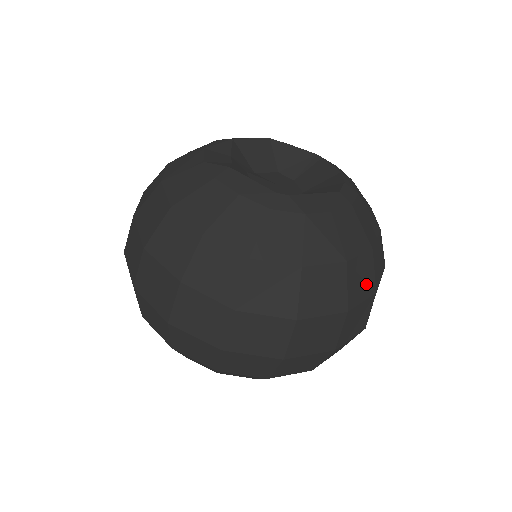
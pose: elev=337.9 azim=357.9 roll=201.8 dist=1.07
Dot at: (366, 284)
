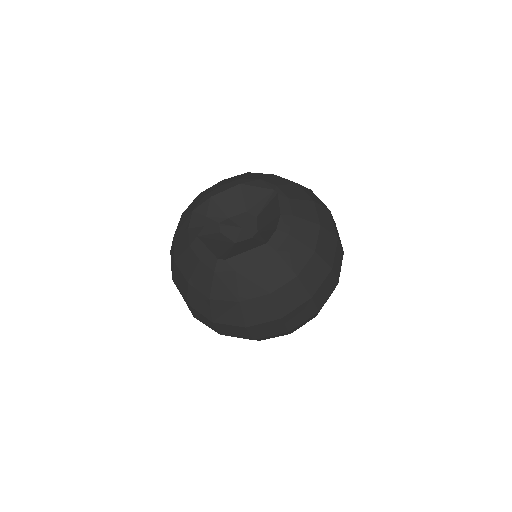
Dot at: (297, 297)
